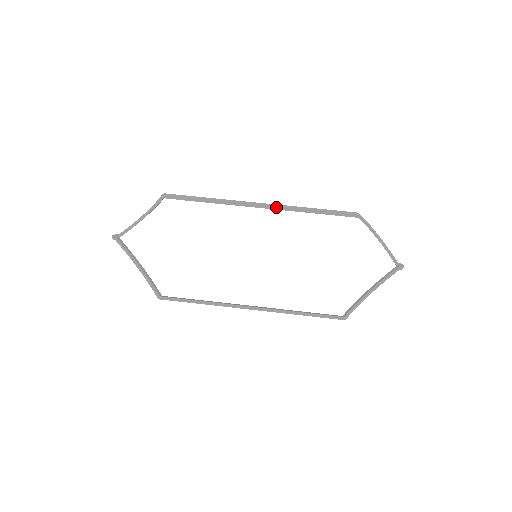
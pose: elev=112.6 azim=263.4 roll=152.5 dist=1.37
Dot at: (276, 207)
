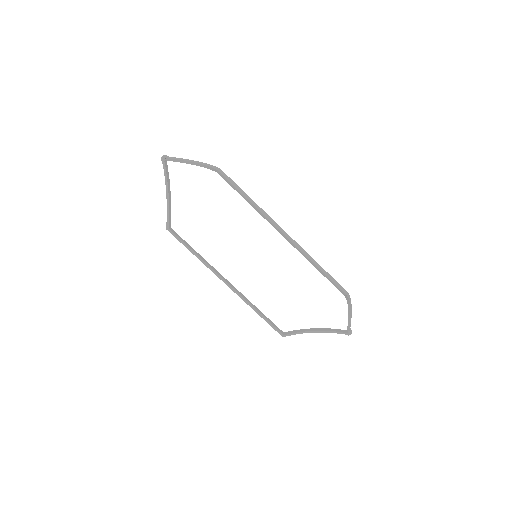
Dot at: (293, 244)
